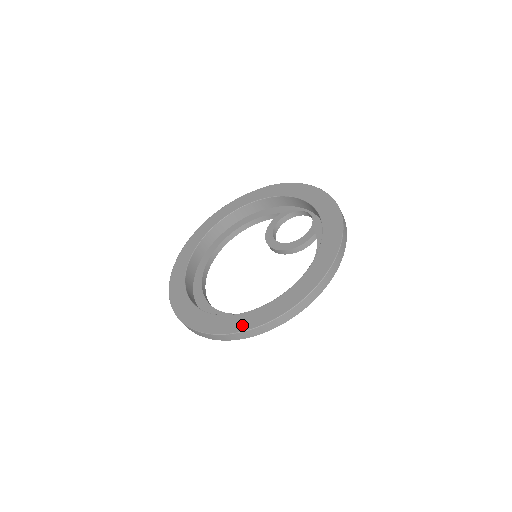
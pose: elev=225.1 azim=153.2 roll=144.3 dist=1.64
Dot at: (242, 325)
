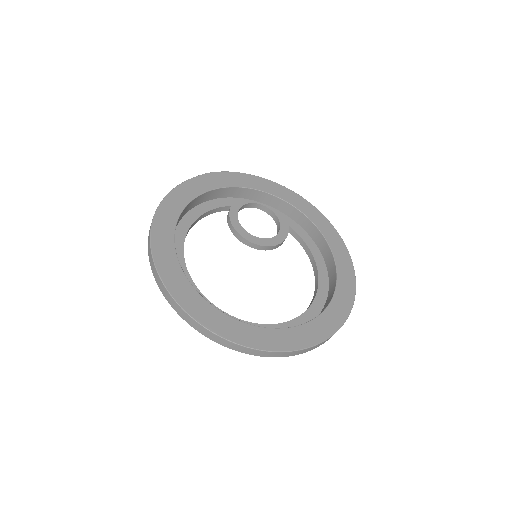
Dot at: (331, 327)
